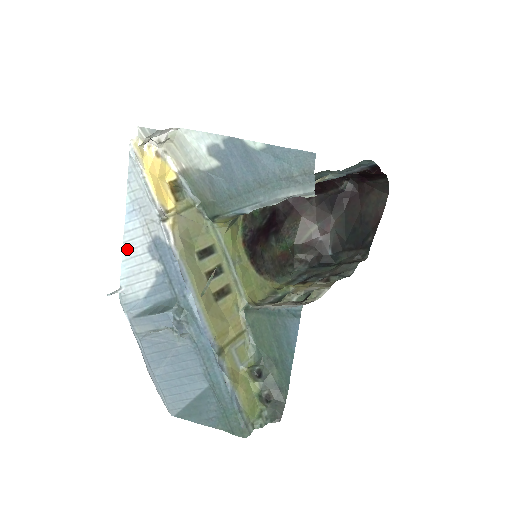
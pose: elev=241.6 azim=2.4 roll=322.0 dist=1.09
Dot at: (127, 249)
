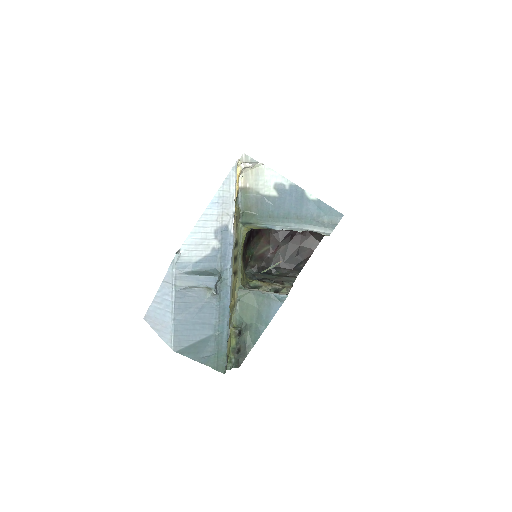
Dot at: (199, 226)
